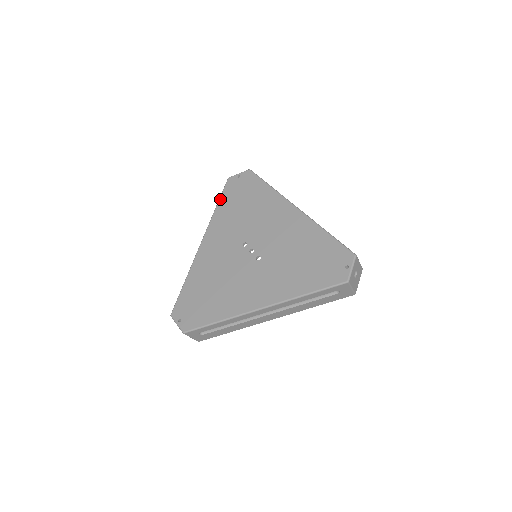
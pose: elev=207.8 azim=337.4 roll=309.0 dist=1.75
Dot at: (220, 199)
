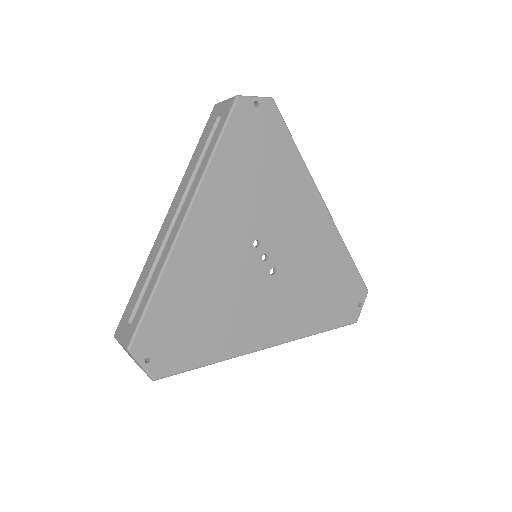
Dot at: (223, 138)
